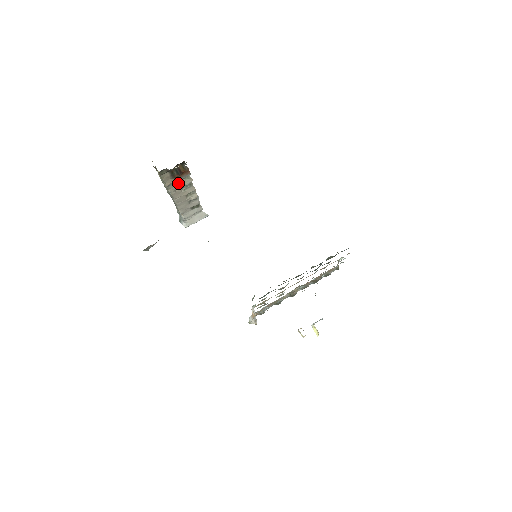
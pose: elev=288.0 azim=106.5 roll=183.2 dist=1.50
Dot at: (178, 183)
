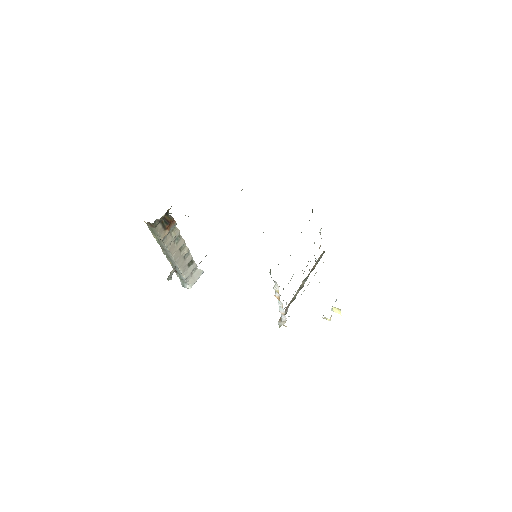
Dot at: (170, 236)
